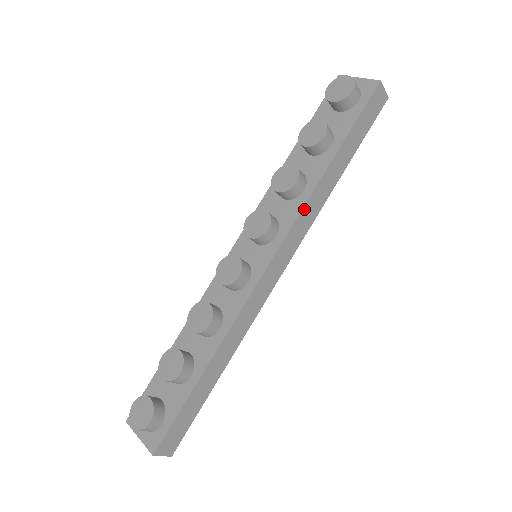
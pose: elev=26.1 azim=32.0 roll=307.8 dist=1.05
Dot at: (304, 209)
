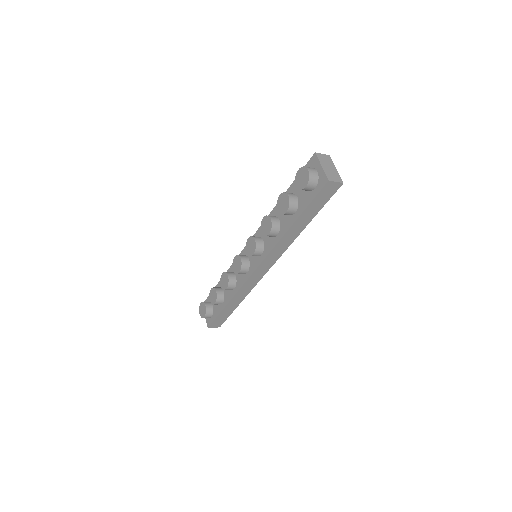
Dot at: (276, 247)
